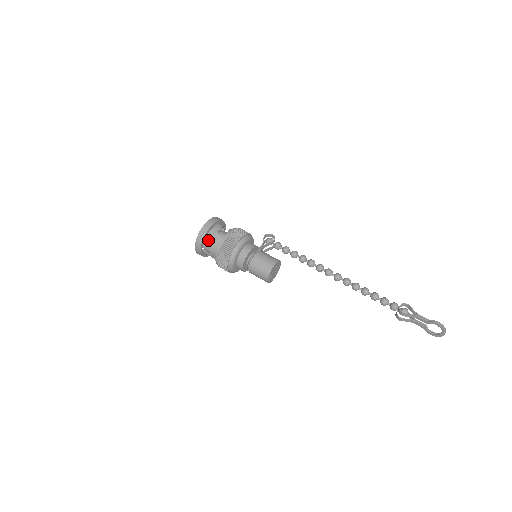
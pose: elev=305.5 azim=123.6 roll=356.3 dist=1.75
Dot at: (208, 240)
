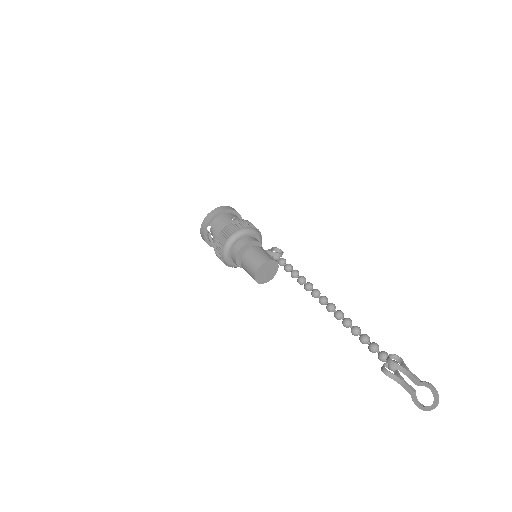
Dot at: (218, 219)
